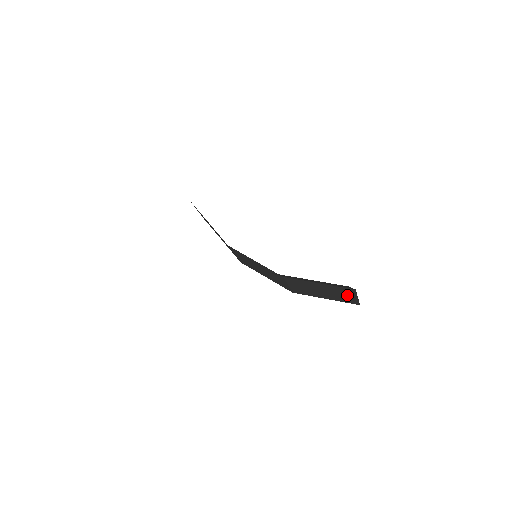
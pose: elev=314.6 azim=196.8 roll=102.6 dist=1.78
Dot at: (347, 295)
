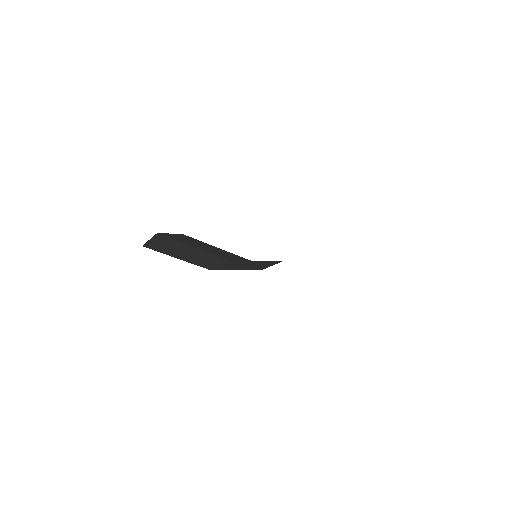
Dot at: occluded
